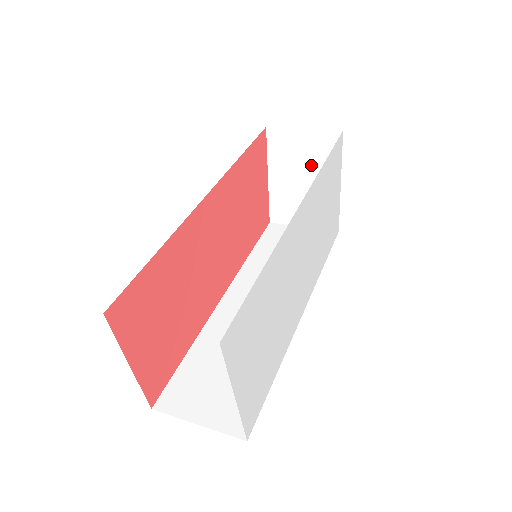
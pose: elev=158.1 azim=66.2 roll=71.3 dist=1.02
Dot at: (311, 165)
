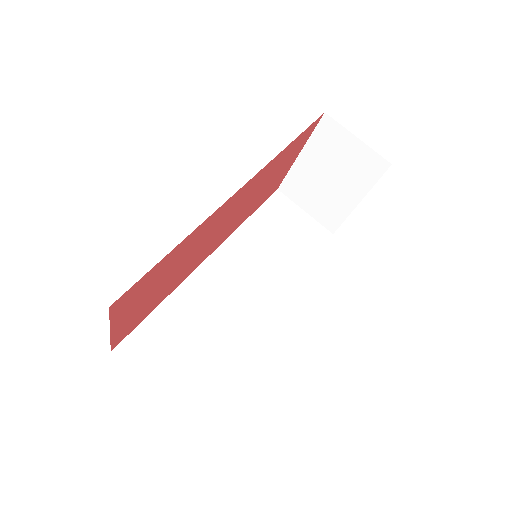
Dot at: (345, 171)
